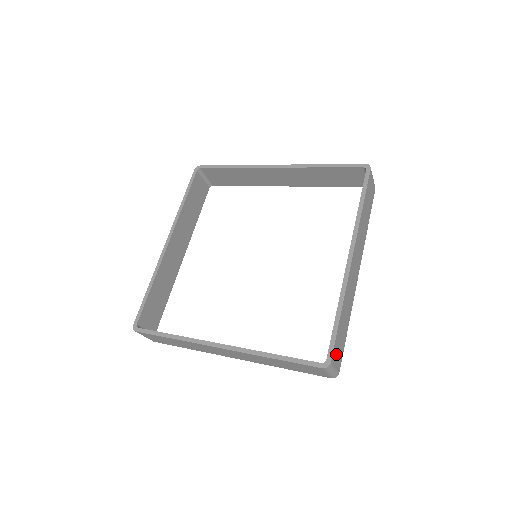
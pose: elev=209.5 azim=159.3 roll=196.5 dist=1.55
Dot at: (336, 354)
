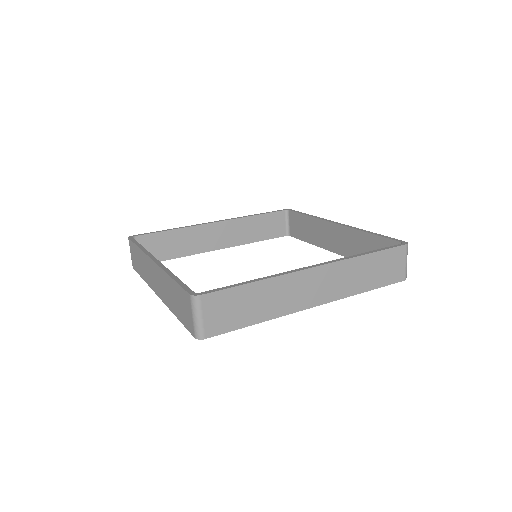
Dot at: occluded
